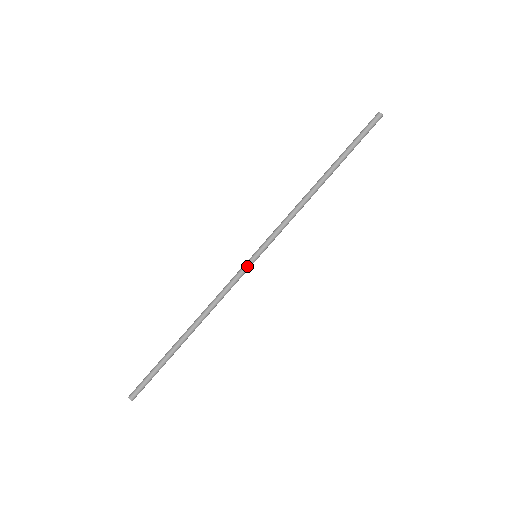
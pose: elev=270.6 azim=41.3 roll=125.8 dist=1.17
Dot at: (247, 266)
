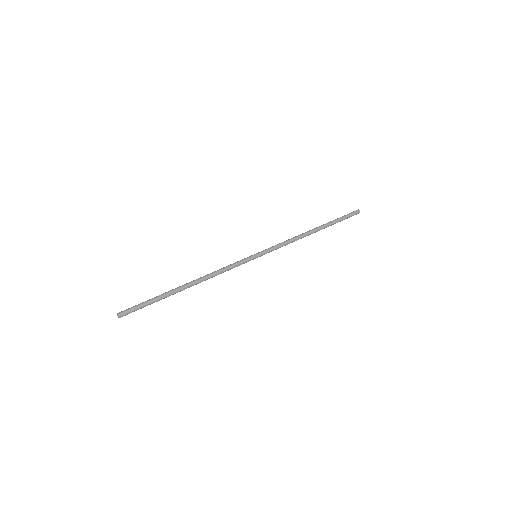
Dot at: (247, 258)
